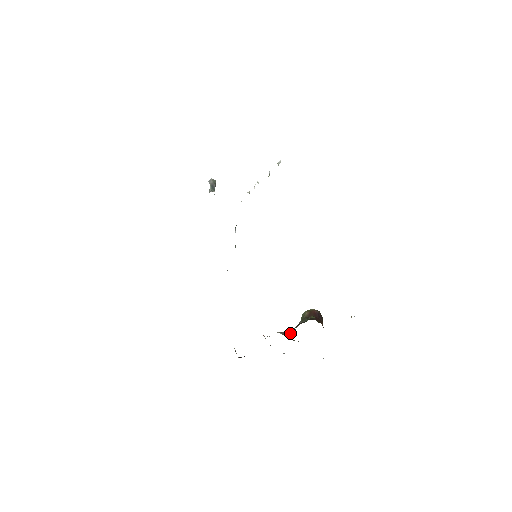
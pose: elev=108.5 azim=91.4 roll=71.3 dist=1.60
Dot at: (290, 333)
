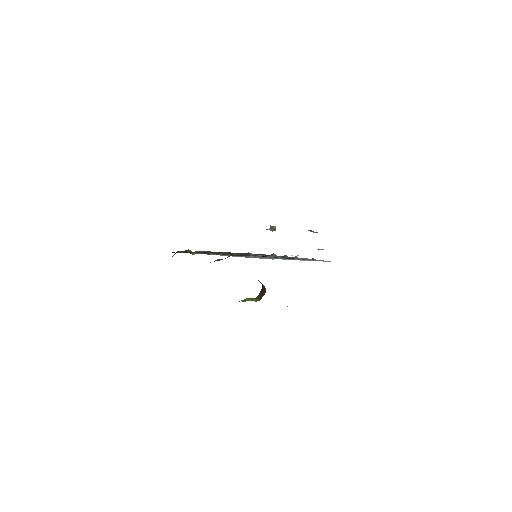
Dot at: occluded
